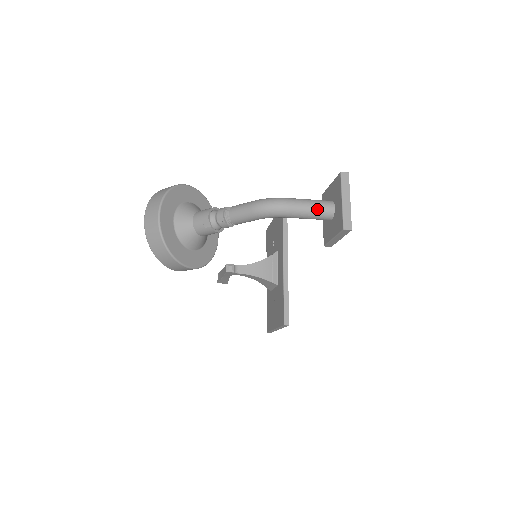
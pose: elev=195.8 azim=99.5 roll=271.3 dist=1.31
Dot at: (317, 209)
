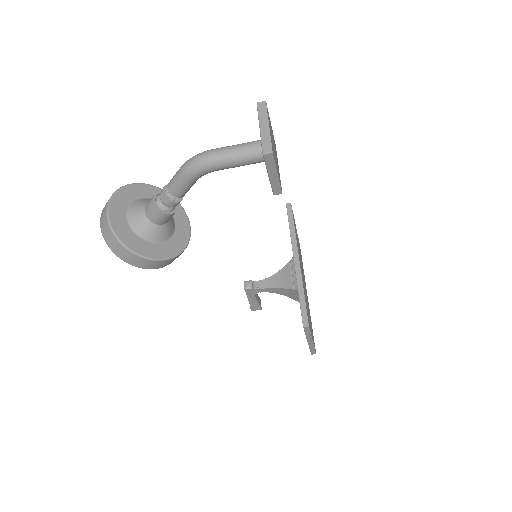
Dot at: (243, 150)
